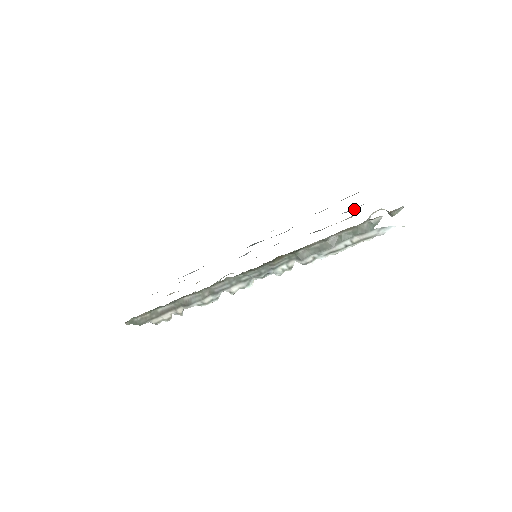
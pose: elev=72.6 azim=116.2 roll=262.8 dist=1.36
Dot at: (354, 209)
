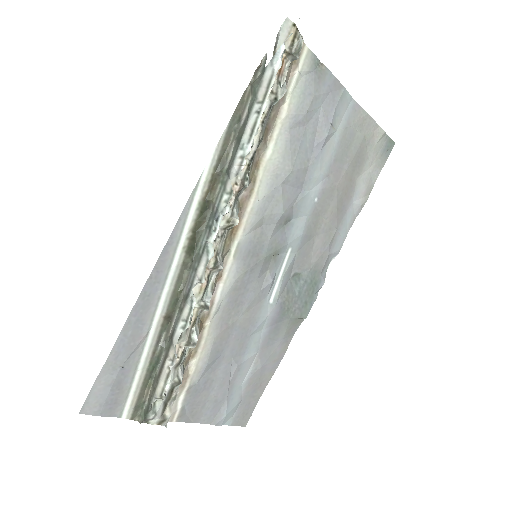
Dot at: (325, 130)
